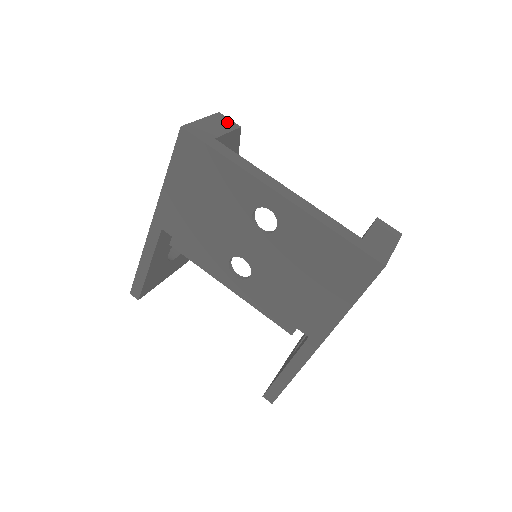
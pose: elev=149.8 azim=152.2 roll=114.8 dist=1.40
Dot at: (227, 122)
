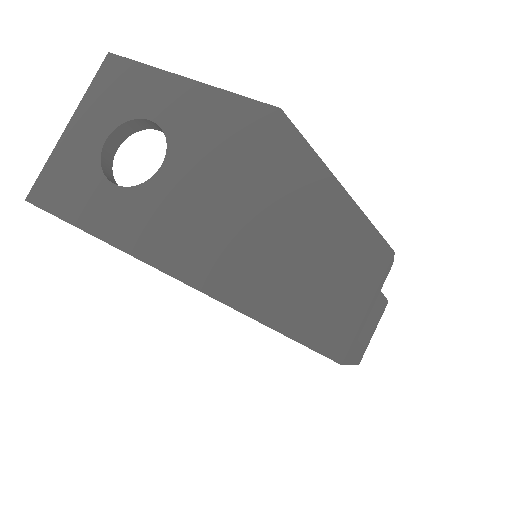
Dot at: occluded
